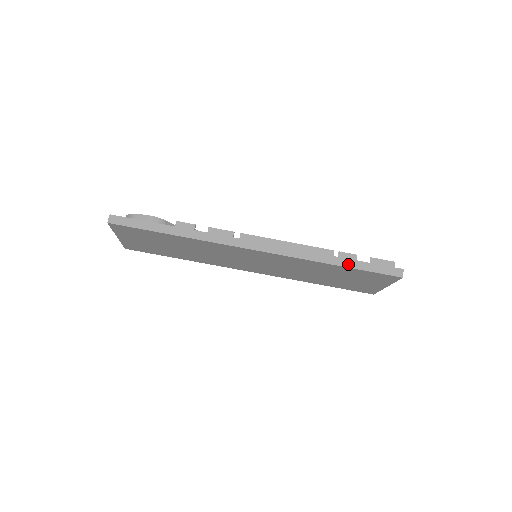
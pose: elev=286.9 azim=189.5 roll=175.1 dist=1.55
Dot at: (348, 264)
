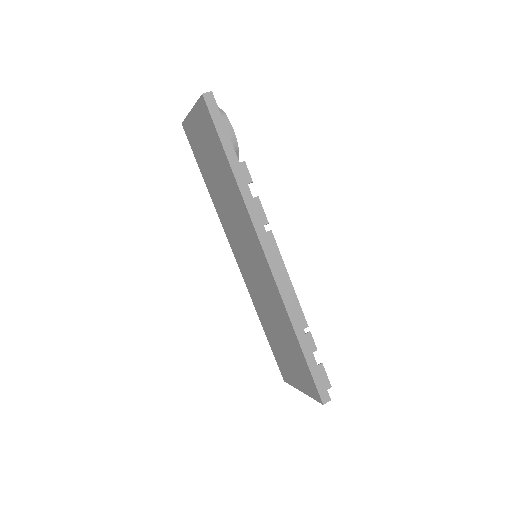
Dot at: (305, 348)
